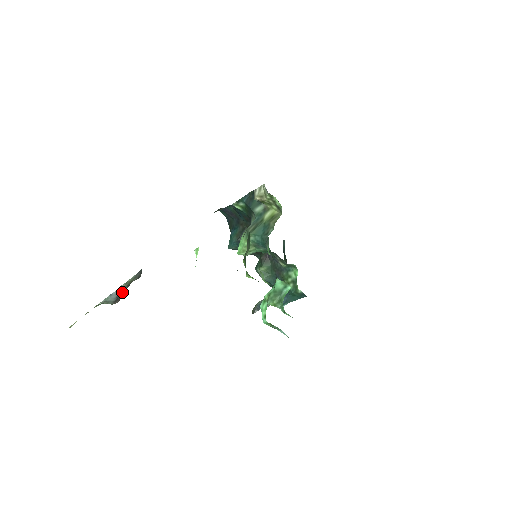
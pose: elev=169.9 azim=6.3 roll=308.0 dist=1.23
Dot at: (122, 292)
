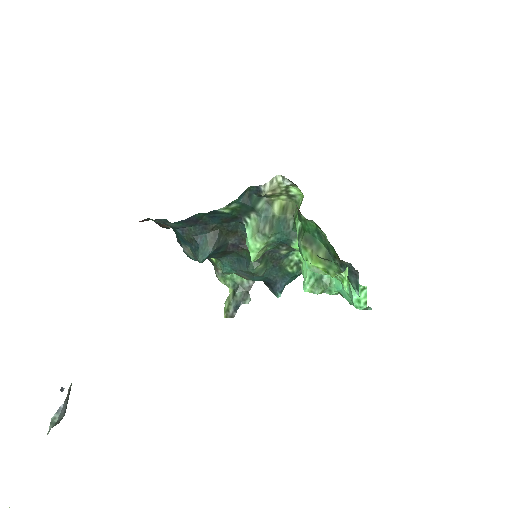
Dot at: (68, 396)
